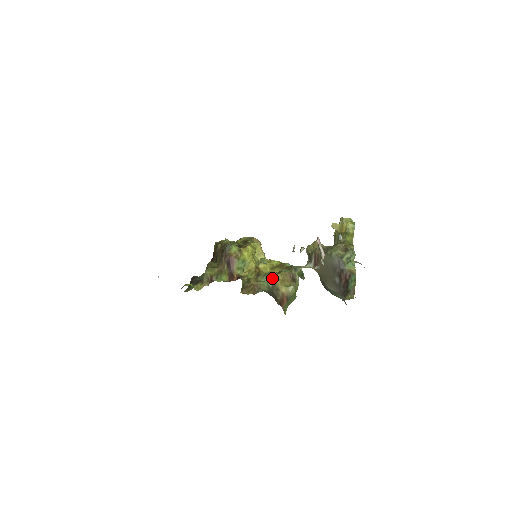
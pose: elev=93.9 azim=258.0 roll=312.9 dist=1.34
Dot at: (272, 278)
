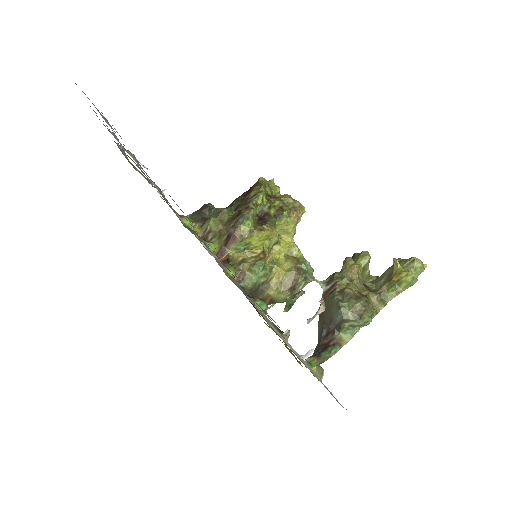
Dot at: (270, 274)
